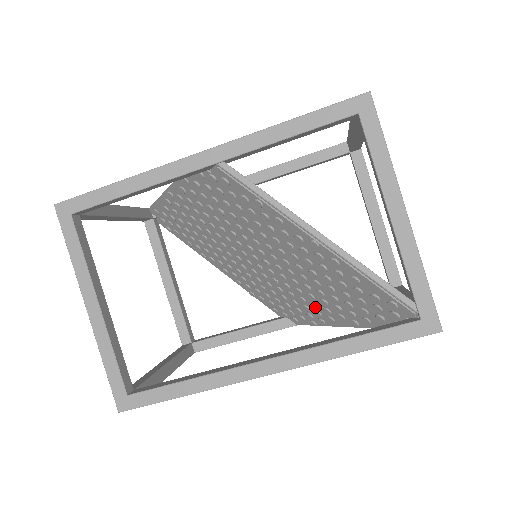
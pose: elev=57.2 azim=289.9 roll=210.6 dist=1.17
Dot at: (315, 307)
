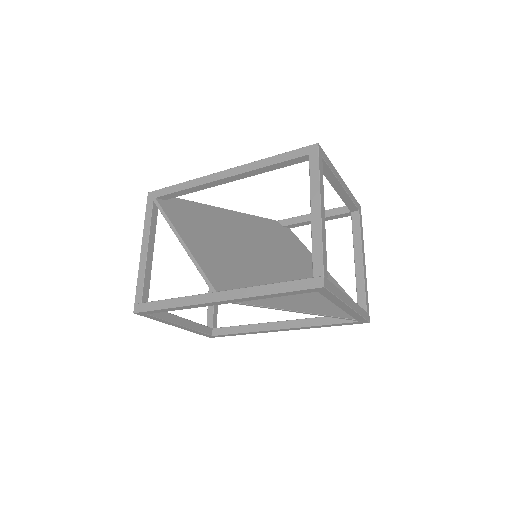
Dot at: occluded
